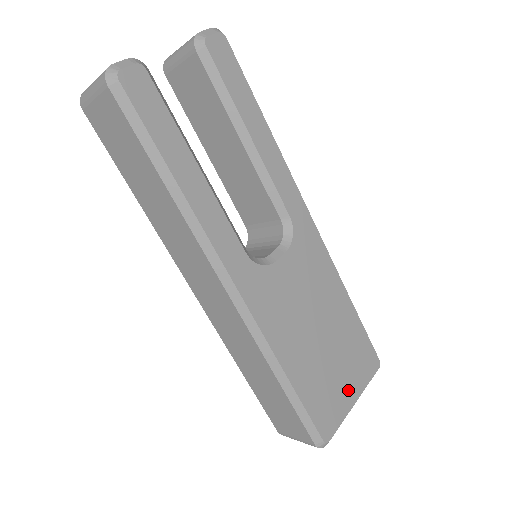
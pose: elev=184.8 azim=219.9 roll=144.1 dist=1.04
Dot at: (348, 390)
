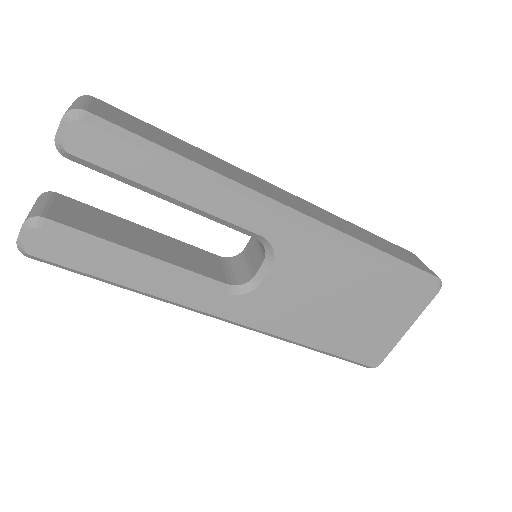
Dot at: (394, 326)
